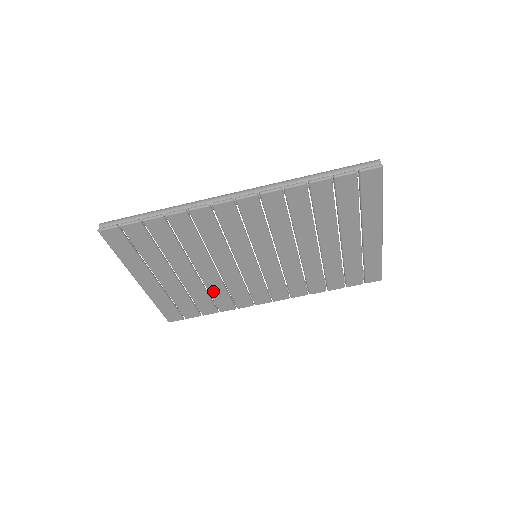
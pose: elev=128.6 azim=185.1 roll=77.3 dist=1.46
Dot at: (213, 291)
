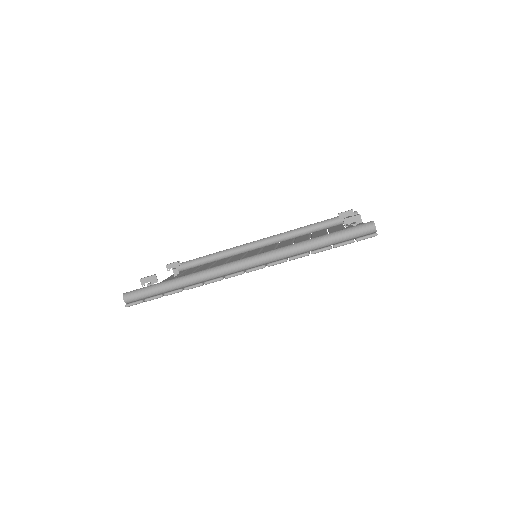
Dot at: occluded
